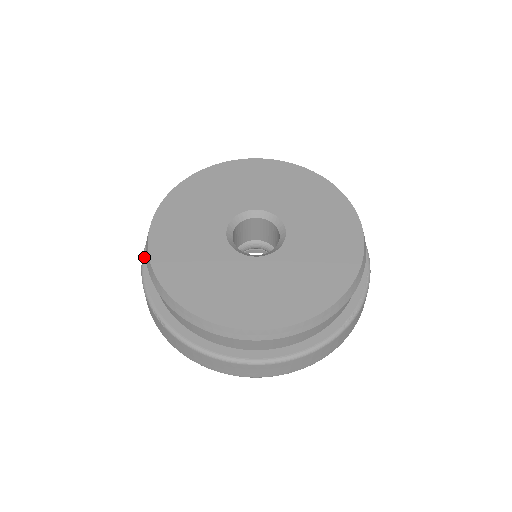
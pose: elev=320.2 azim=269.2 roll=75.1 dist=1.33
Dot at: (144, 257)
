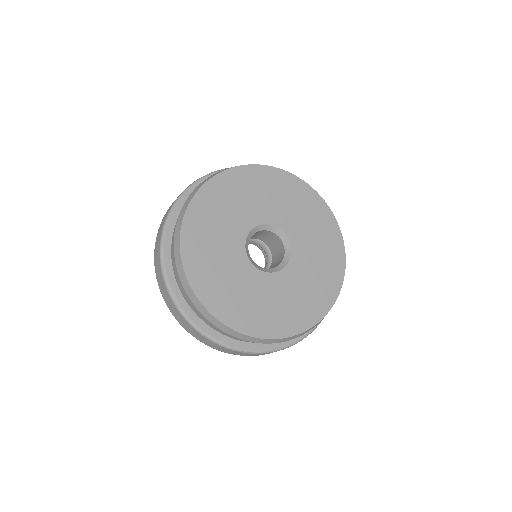
Dot at: (194, 324)
